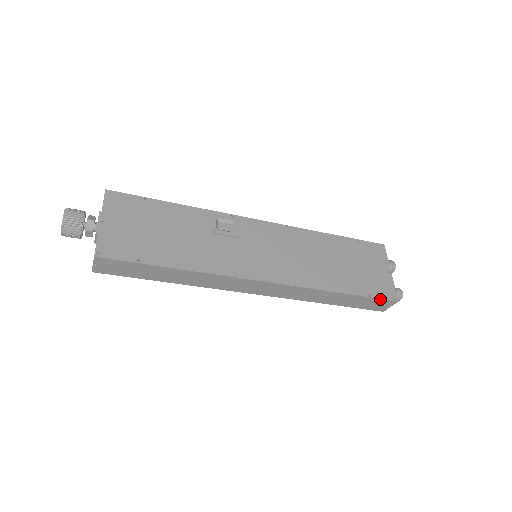
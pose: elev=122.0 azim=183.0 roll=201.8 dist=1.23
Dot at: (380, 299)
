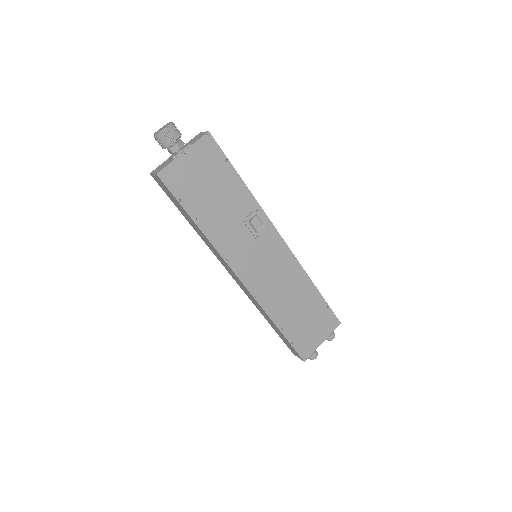
Dot at: (296, 351)
